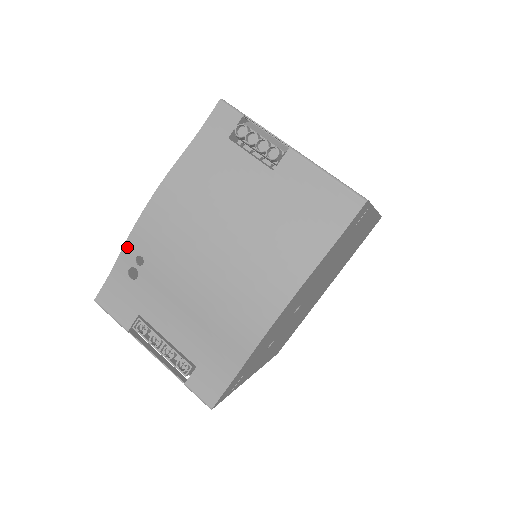
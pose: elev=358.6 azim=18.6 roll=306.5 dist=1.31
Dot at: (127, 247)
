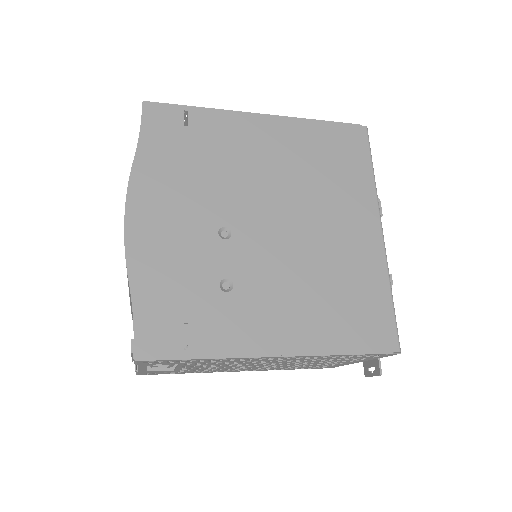
Dot at: occluded
